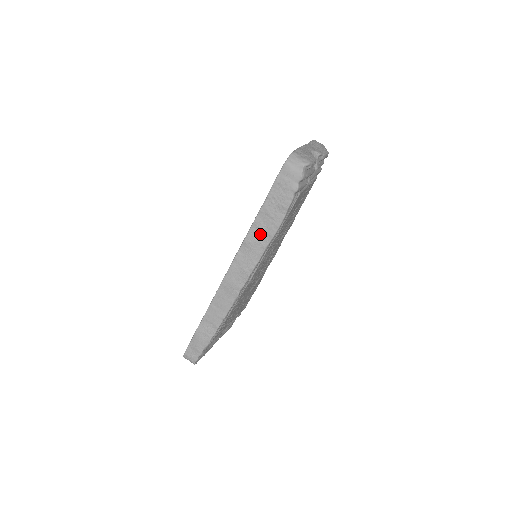
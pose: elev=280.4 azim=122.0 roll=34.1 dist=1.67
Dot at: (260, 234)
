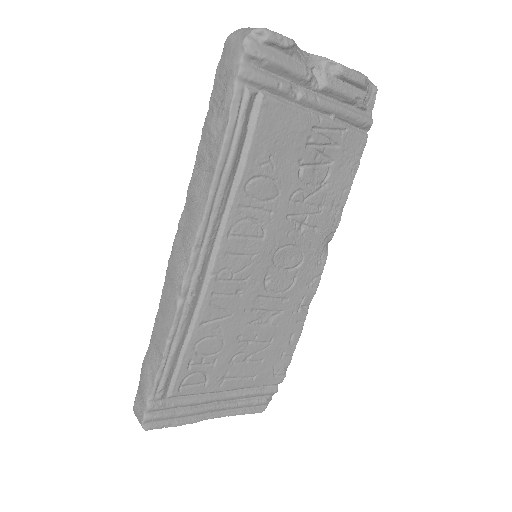
Dot at: (203, 171)
